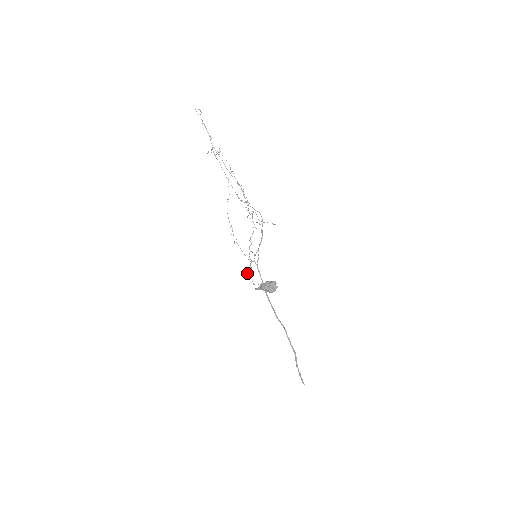
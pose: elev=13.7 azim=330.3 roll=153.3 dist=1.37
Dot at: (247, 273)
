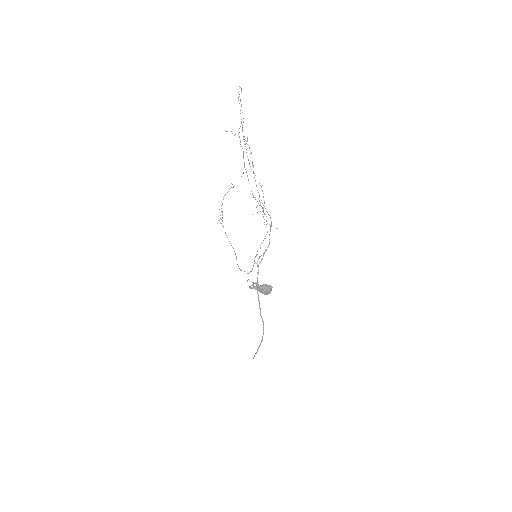
Dot at: (248, 273)
